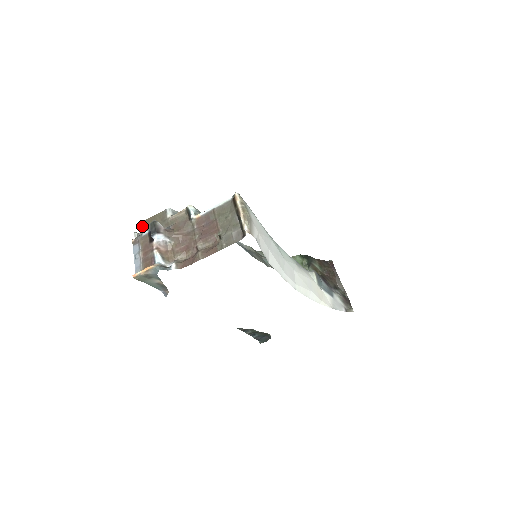
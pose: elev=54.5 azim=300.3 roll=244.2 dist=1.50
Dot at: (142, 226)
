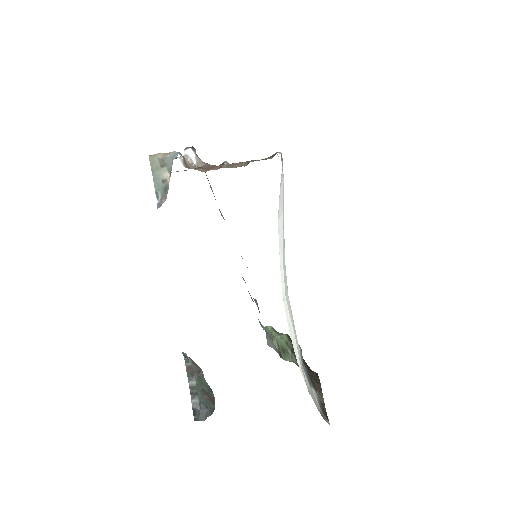
Dot at: occluded
